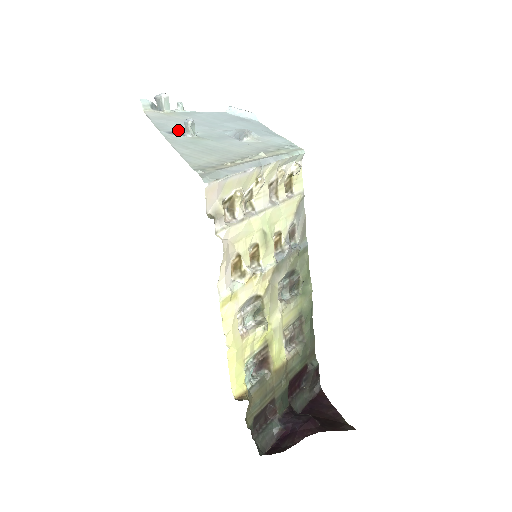
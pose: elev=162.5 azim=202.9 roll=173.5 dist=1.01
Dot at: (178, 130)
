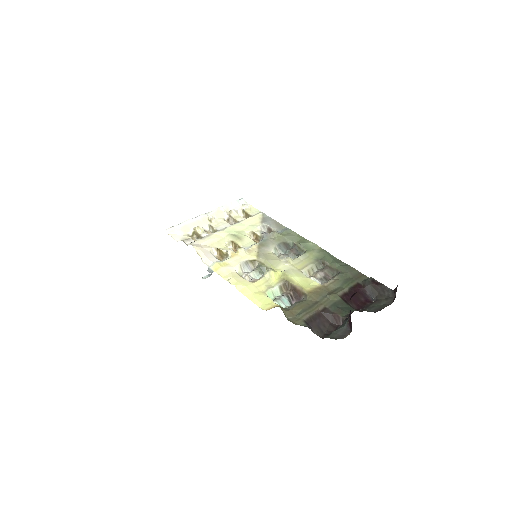
Dot at: occluded
